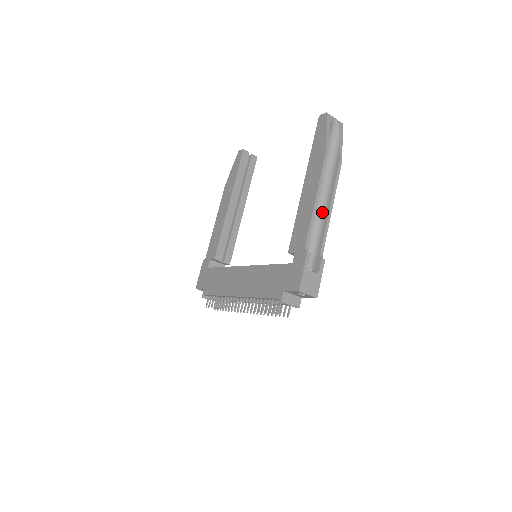
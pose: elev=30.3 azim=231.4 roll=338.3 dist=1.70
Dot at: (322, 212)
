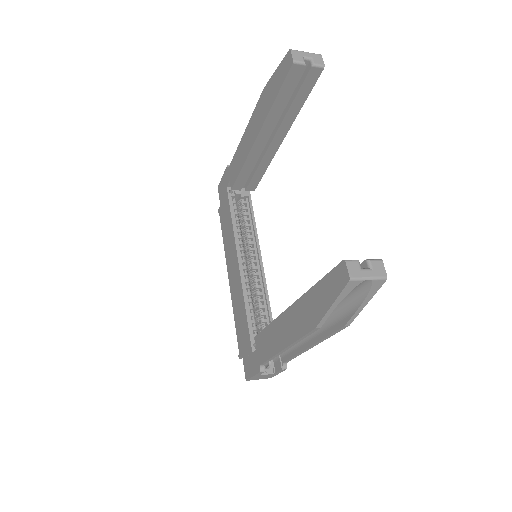
Dot at: occluded
